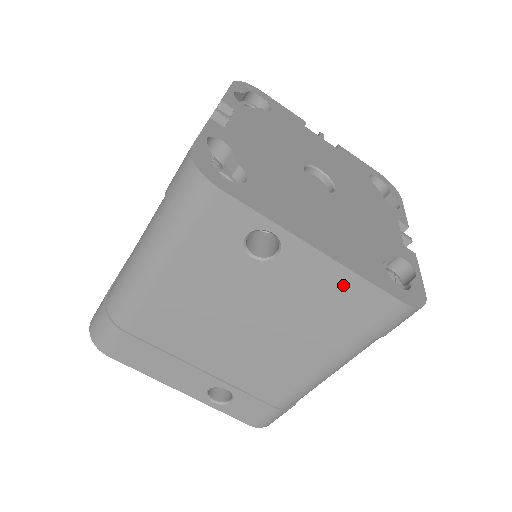
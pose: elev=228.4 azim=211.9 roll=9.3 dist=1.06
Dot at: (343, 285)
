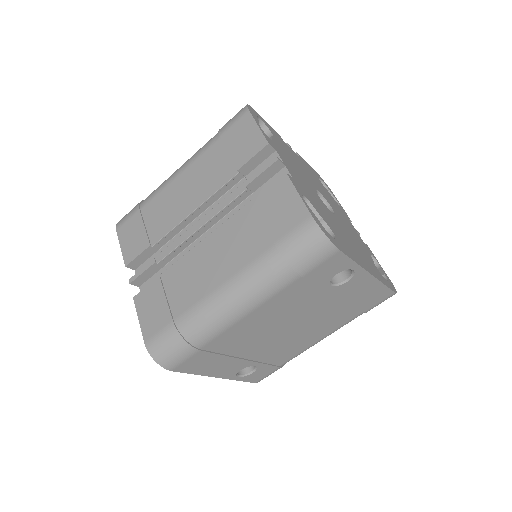
Dot at: (372, 290)
